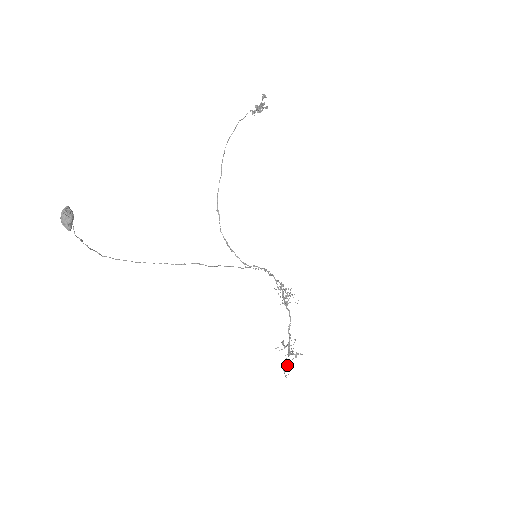
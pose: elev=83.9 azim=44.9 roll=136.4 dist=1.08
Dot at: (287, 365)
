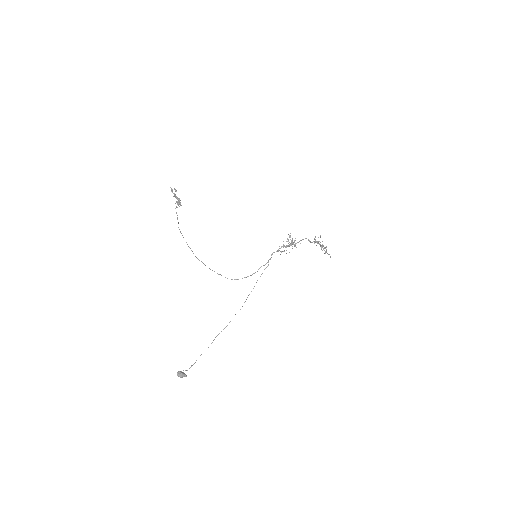
Dot at: (326, 252)
